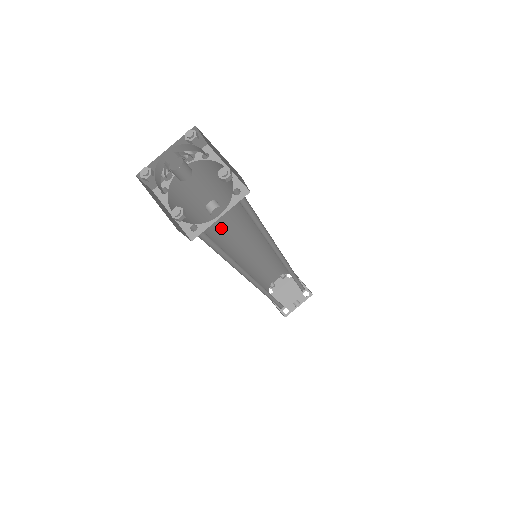
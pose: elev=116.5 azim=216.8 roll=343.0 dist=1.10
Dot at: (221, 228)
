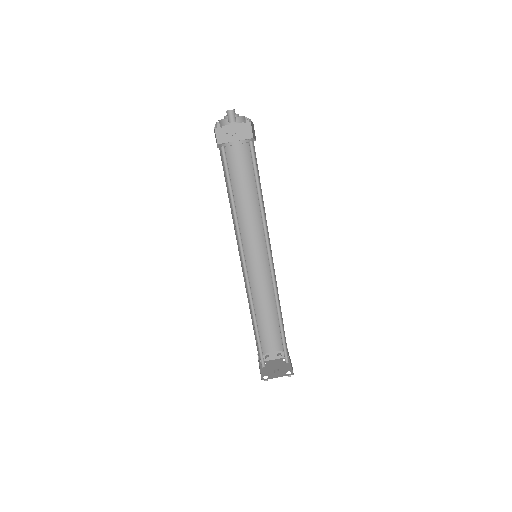
Dot at: (243, 218)
